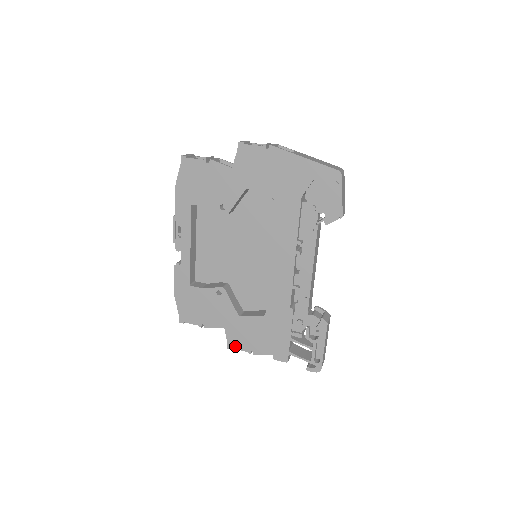
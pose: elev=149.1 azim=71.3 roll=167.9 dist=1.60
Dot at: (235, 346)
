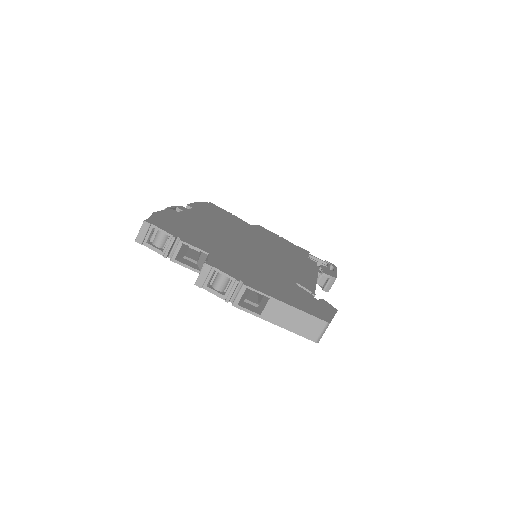
Dot at: occluded
